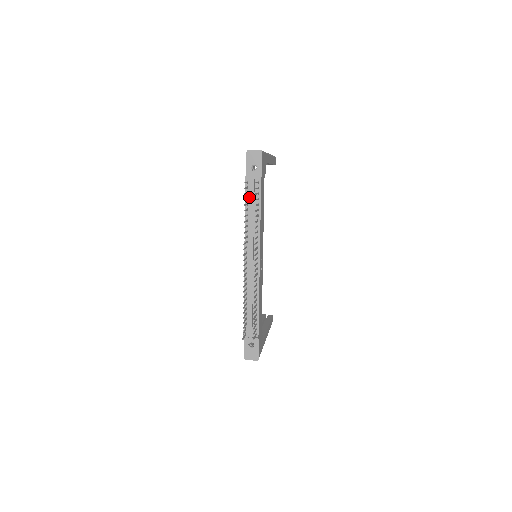
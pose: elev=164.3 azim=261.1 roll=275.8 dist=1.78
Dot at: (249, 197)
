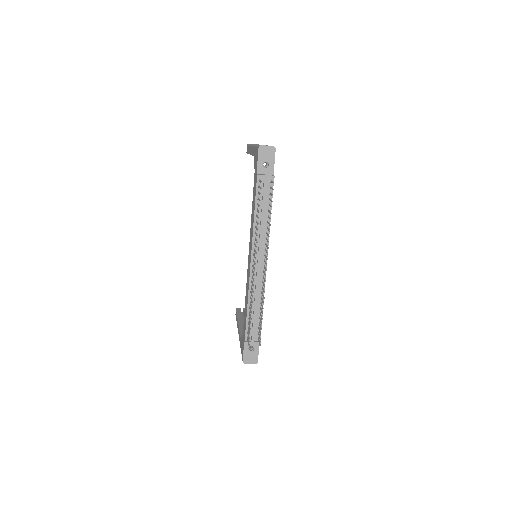
Dot at: (260, 196)
